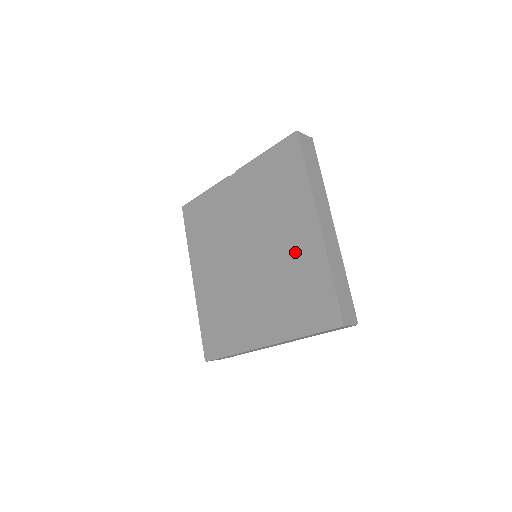
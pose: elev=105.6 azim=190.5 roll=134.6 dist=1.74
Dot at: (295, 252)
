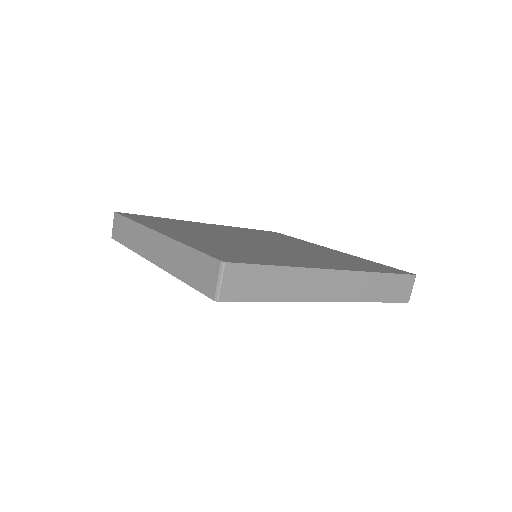
Dot at: (323, 251)
